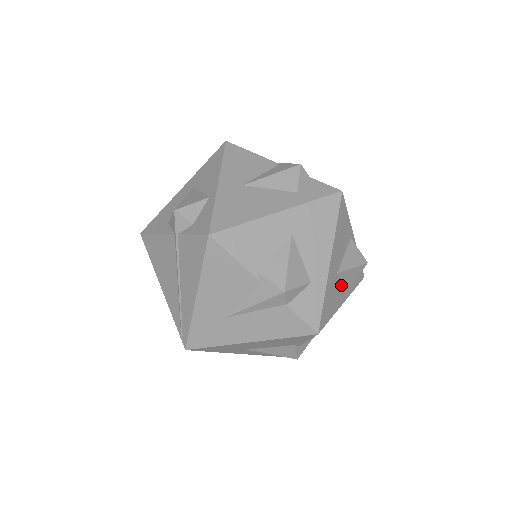
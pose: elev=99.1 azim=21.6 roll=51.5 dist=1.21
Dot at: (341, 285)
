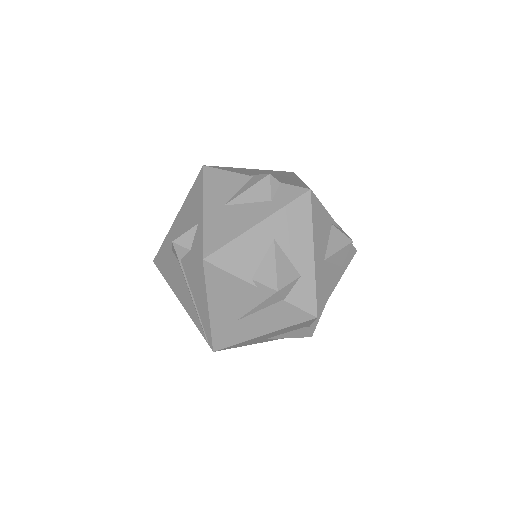
Dot at: (332, 268)
